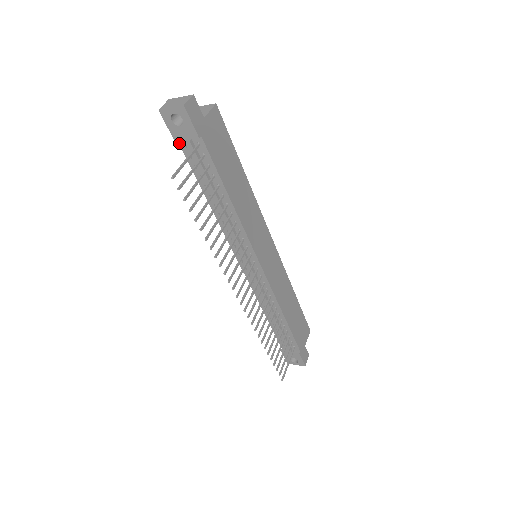
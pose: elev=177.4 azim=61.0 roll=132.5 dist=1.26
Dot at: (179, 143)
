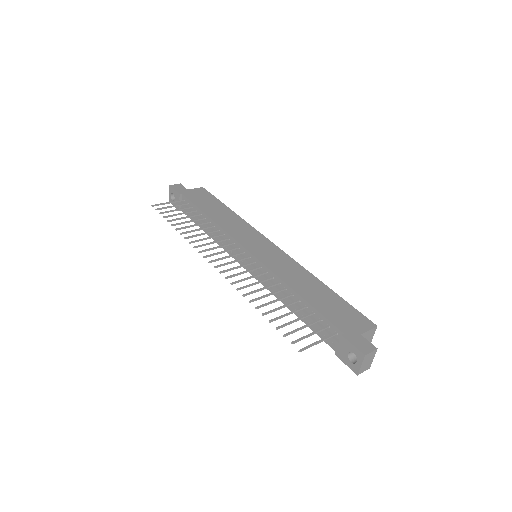
Dot at: (182, 211)
